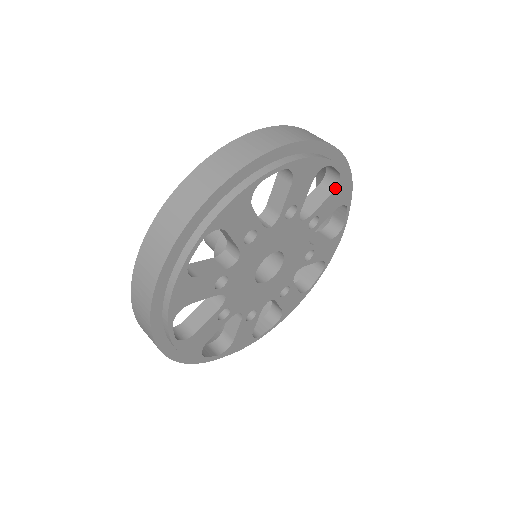
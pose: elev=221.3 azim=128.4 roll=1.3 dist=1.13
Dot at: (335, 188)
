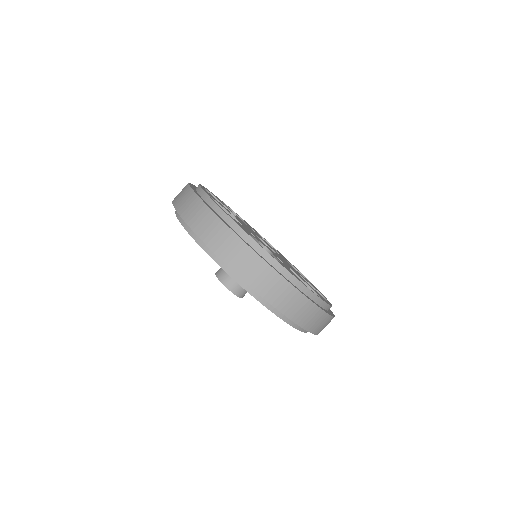
Dot at: occluded
